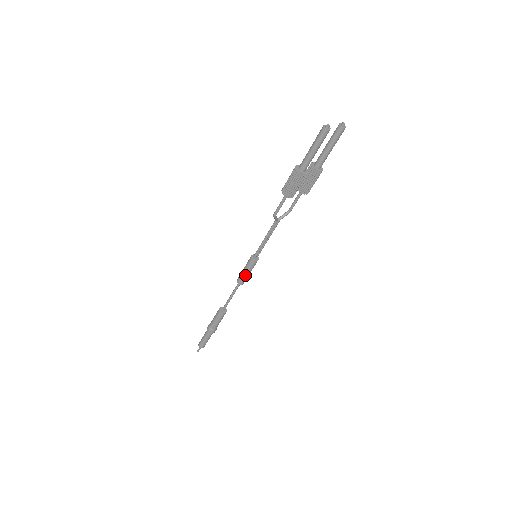
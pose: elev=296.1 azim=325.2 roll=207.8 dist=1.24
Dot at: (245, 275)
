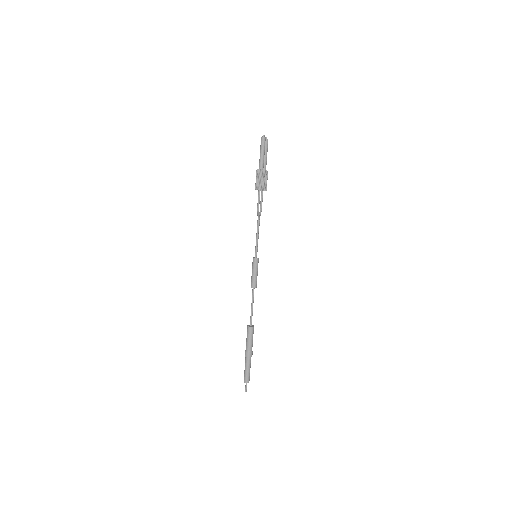
Dot at: (256, 276)
